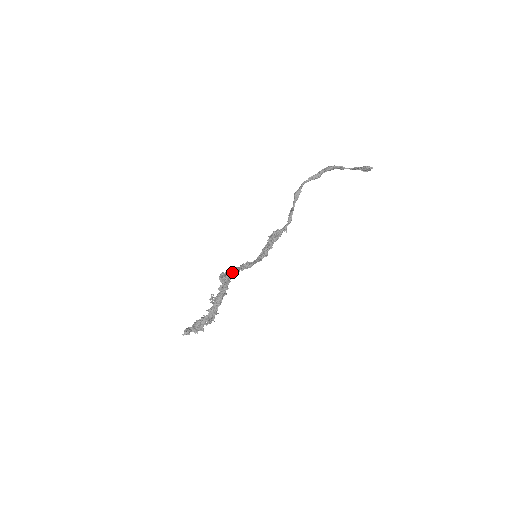
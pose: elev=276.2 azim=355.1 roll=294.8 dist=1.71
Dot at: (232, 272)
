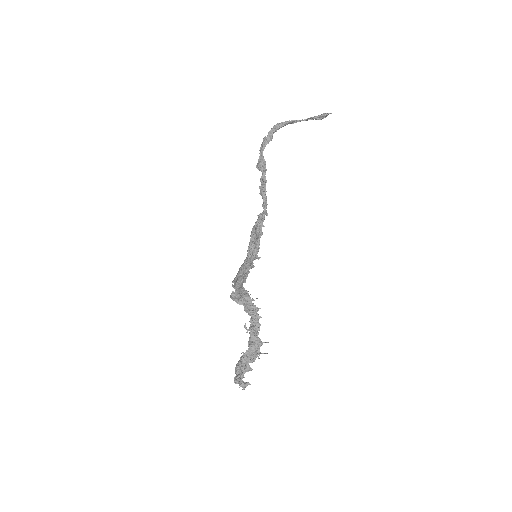
Dot at: (241, 287)
